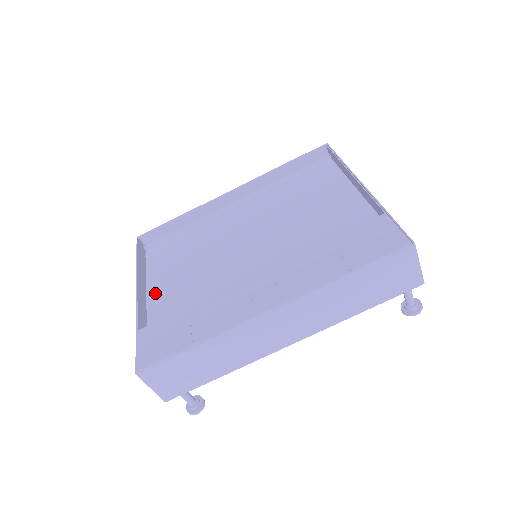
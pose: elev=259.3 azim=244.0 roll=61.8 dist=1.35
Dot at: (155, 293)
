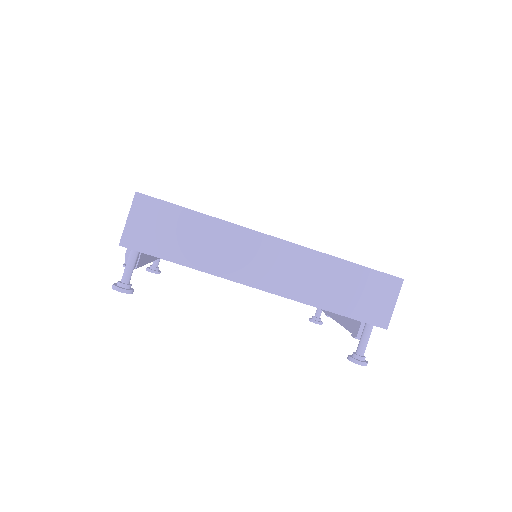
Dot at: occluded
